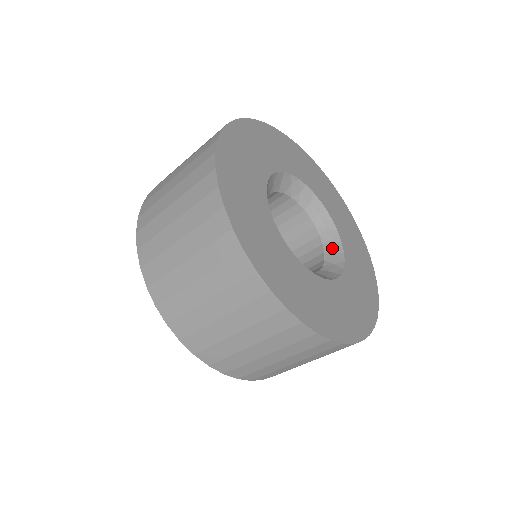
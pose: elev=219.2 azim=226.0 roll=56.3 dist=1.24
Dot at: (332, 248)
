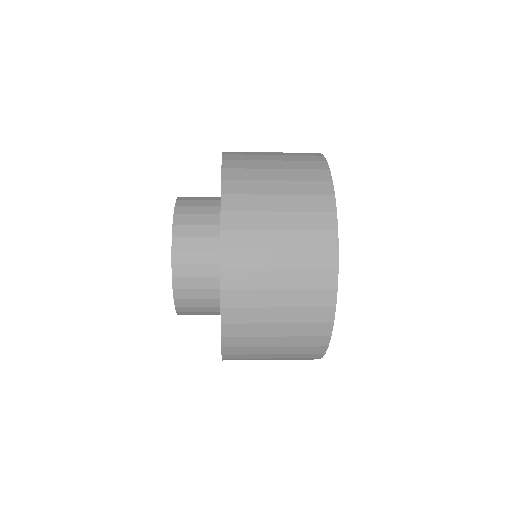
Dot at: occluded
